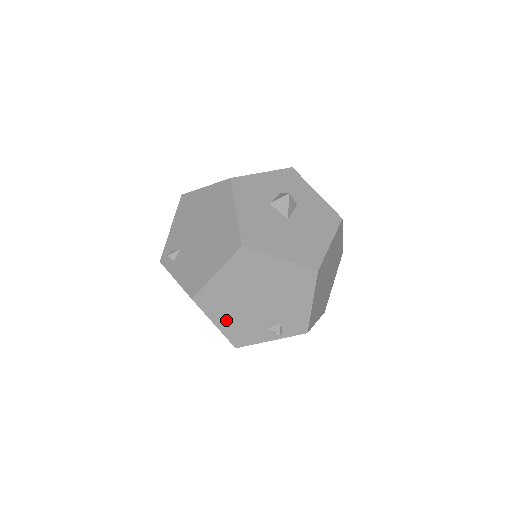
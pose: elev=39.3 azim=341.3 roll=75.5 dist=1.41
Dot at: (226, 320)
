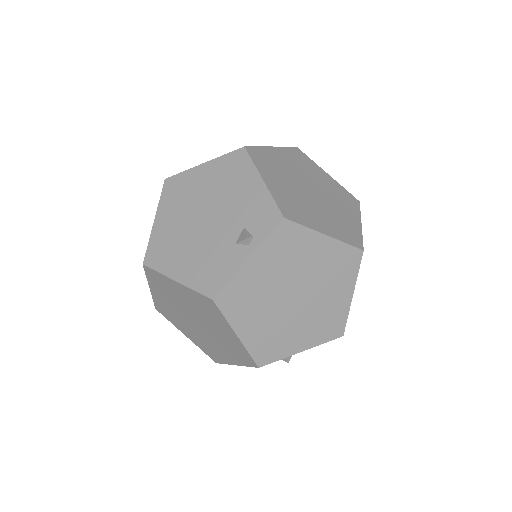
Dot at: (185, 266)
